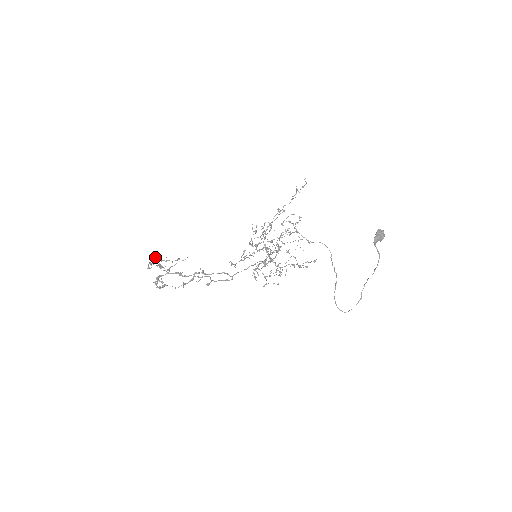
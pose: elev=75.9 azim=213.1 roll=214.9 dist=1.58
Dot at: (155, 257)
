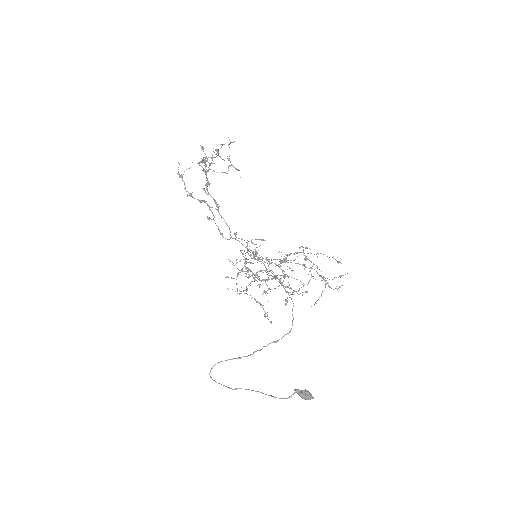
Dot at: occluded
